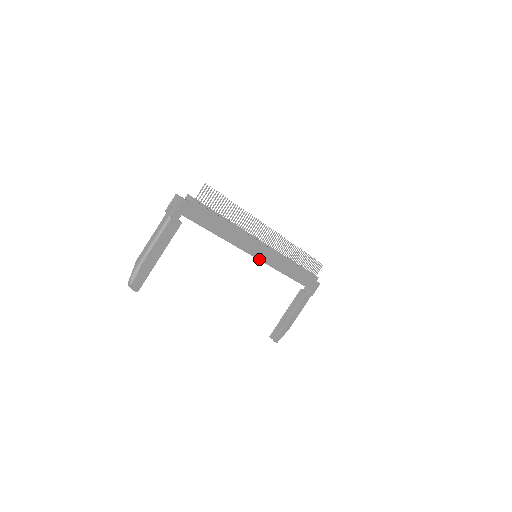
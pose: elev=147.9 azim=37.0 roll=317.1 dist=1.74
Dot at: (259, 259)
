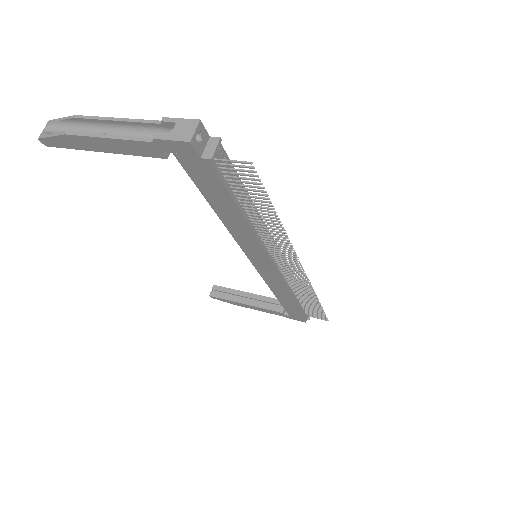
Dot at: (253, 263)
